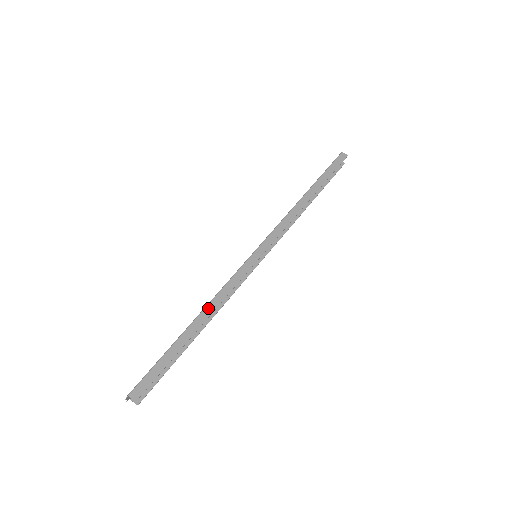
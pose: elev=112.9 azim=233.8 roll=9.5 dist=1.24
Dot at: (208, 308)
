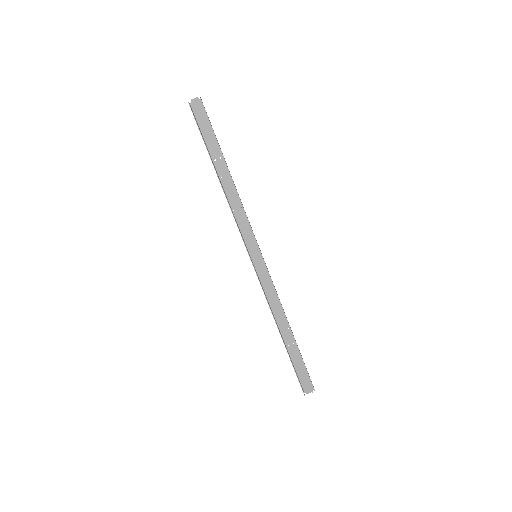
Dot at: occluded
